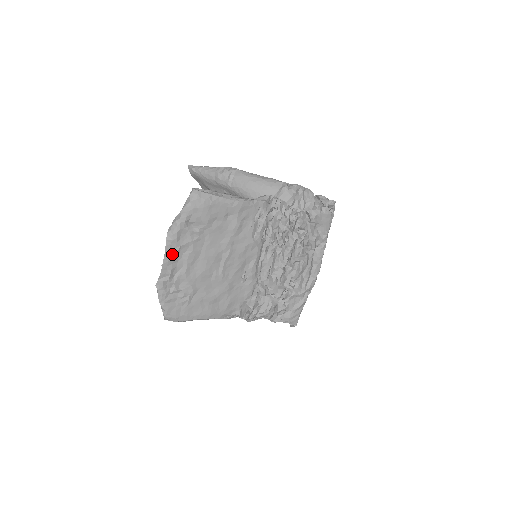
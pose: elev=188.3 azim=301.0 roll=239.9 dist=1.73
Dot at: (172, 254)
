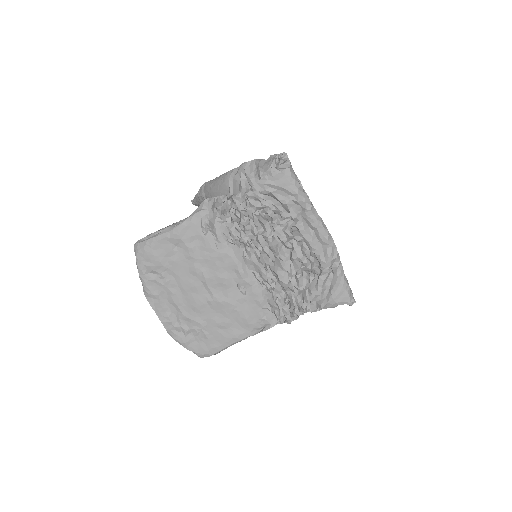
Dot at: (158, 305)
